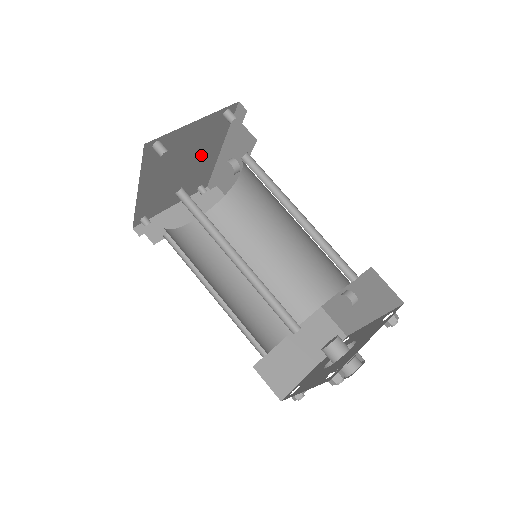
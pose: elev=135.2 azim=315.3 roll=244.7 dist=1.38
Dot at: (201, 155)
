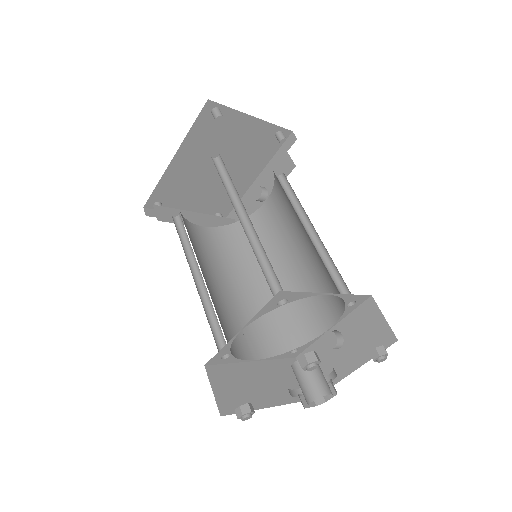
Dot at: (239, 169)
